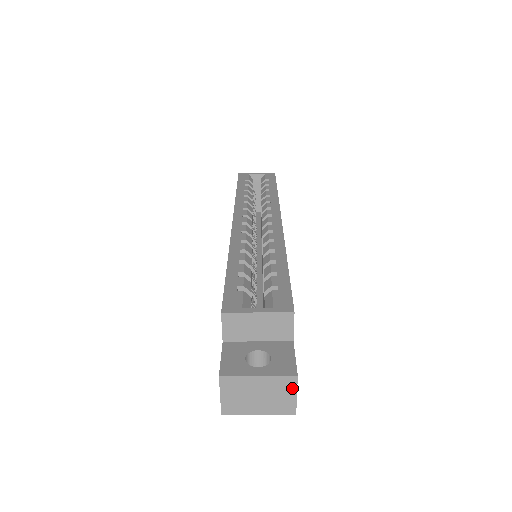
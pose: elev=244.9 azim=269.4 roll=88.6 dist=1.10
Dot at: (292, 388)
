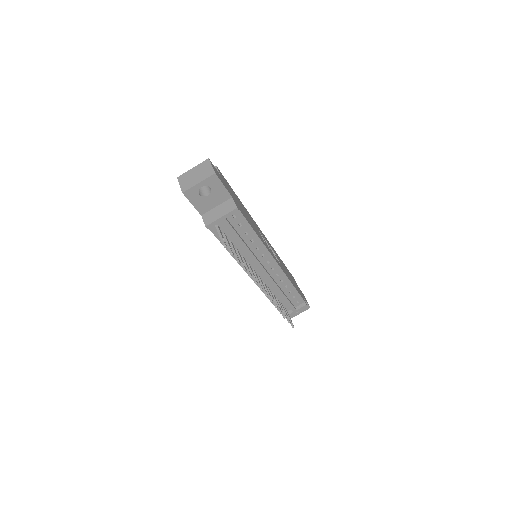
Dot at: (208, 164)
